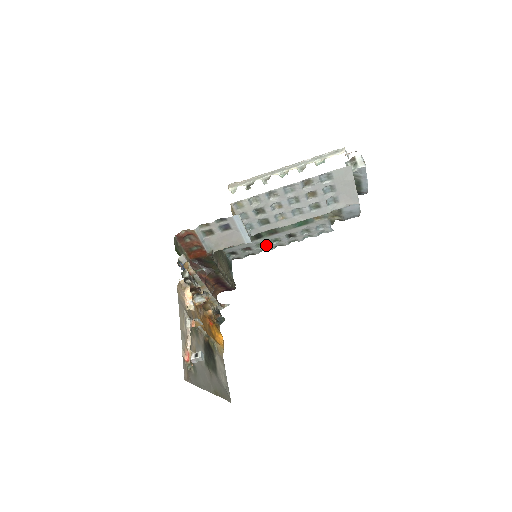
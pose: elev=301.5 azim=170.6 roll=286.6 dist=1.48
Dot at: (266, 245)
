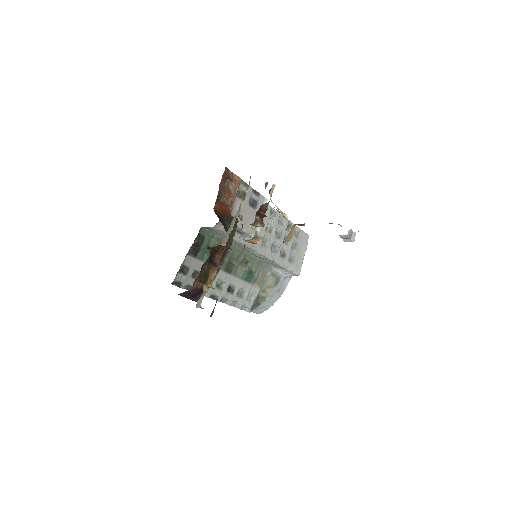
Dot at: occluded
